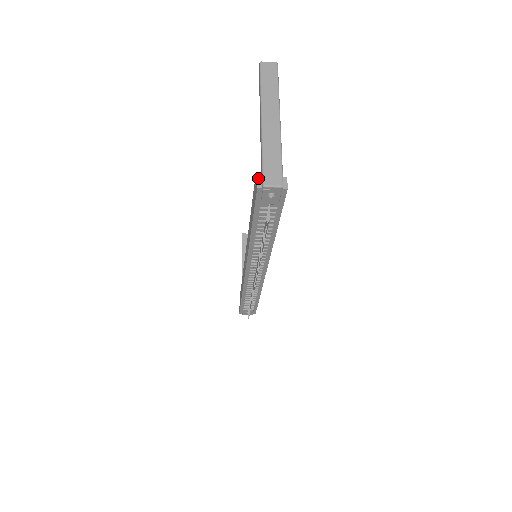
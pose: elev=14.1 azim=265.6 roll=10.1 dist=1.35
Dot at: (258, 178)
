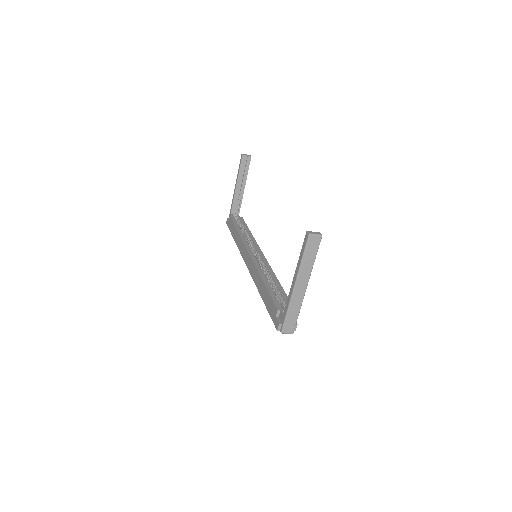
Dot at: (279, 325)
